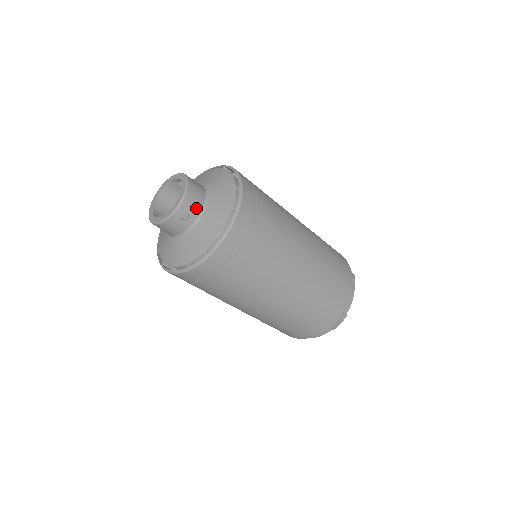
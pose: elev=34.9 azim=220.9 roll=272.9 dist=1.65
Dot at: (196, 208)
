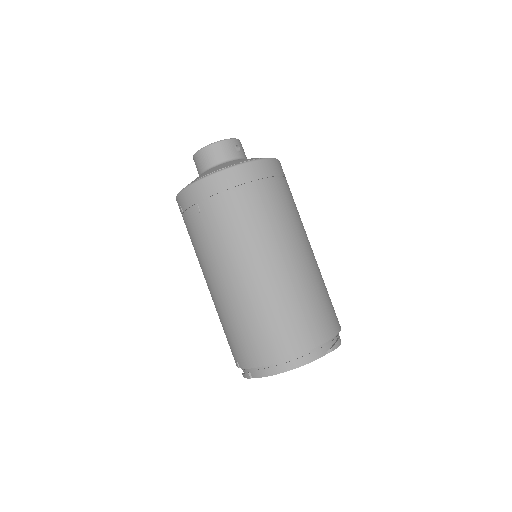
Dot at: (244, 153)
